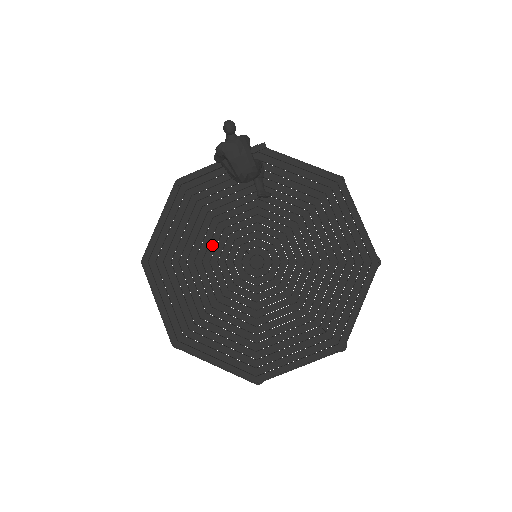
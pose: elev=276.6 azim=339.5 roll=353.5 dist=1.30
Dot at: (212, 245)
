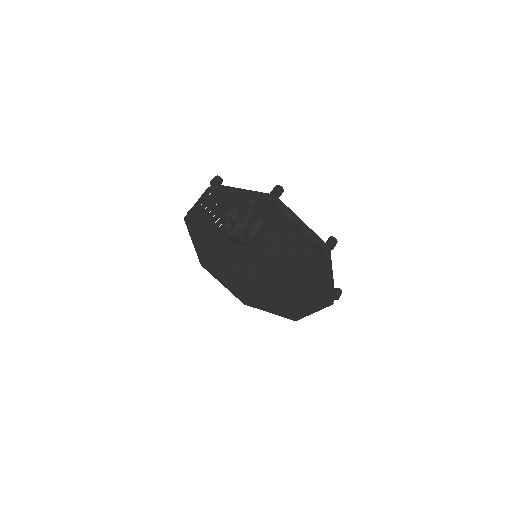
Dot at: occluded
